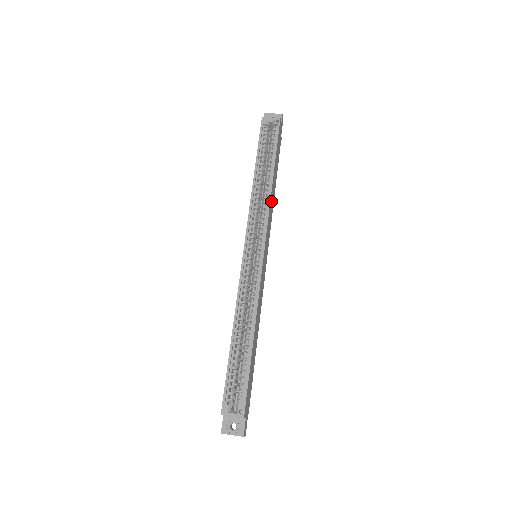
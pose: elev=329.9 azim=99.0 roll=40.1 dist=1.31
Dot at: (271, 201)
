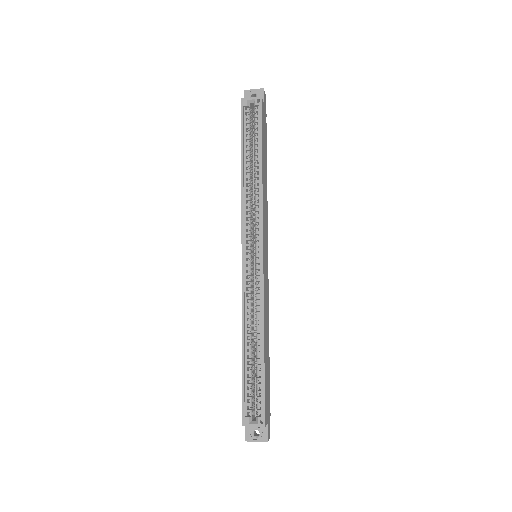
Dot at: (264, 195)
